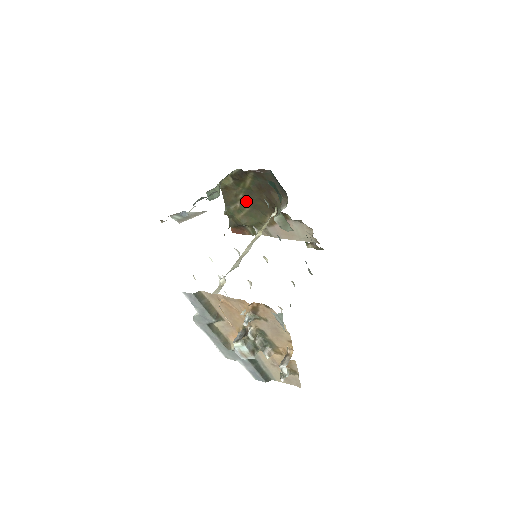
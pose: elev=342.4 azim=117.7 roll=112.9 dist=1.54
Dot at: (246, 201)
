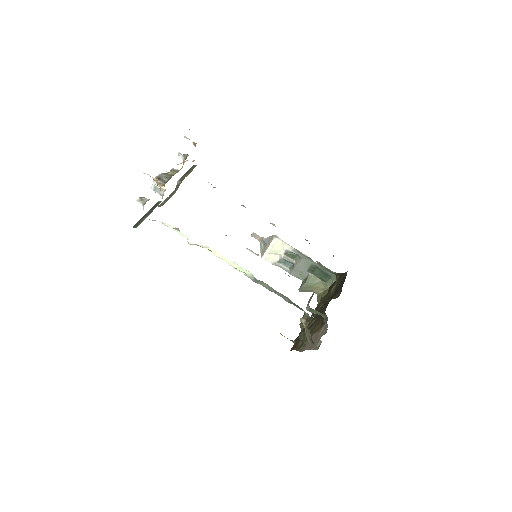
Dot at: (319, 311)
